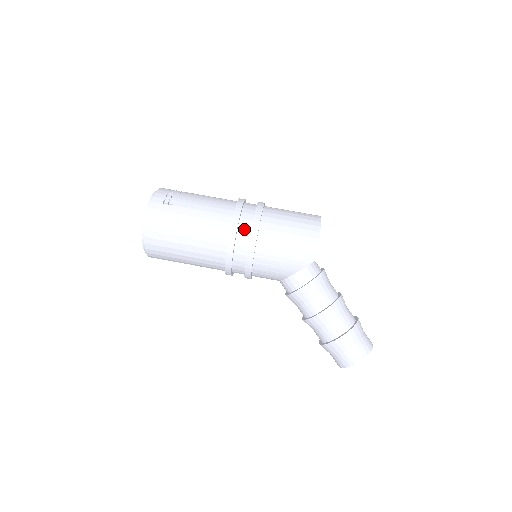
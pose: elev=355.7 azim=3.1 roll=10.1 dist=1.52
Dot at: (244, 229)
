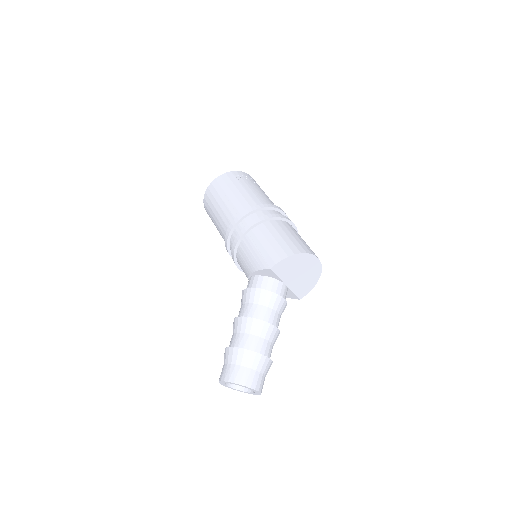
Dot at: (254, 217)
